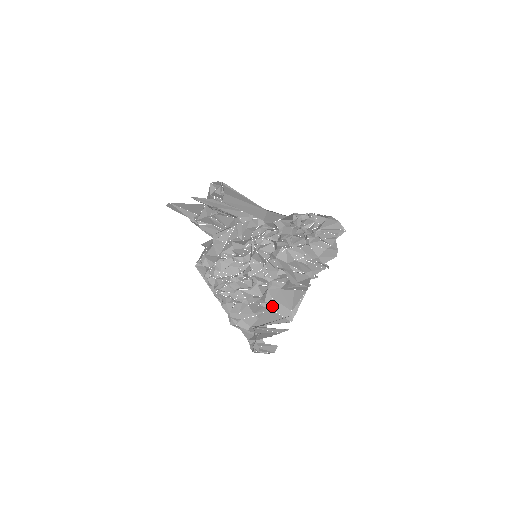
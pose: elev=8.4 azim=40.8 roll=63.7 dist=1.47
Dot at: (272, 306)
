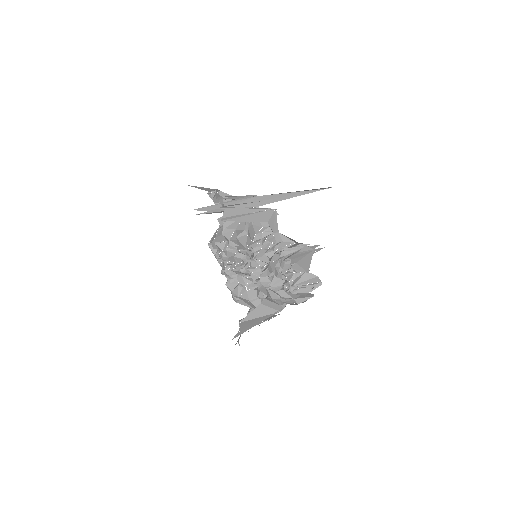
Dot at: (263, 302)
